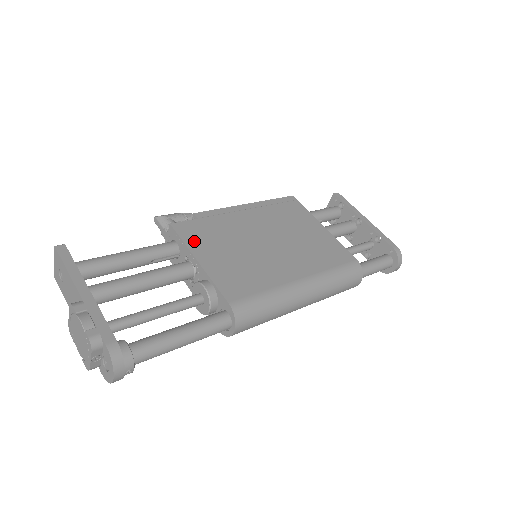
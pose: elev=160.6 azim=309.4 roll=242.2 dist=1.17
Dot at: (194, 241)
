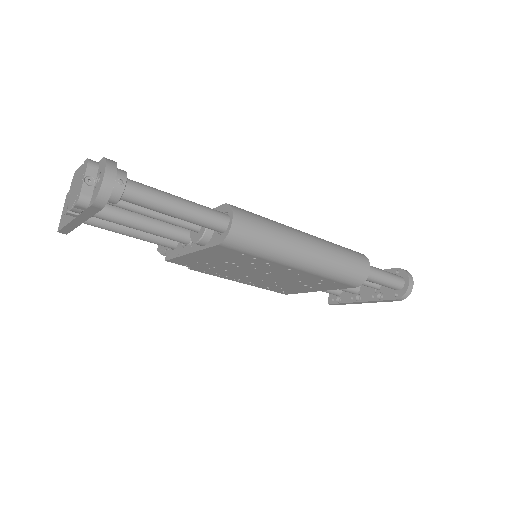
Dot at: occluded
